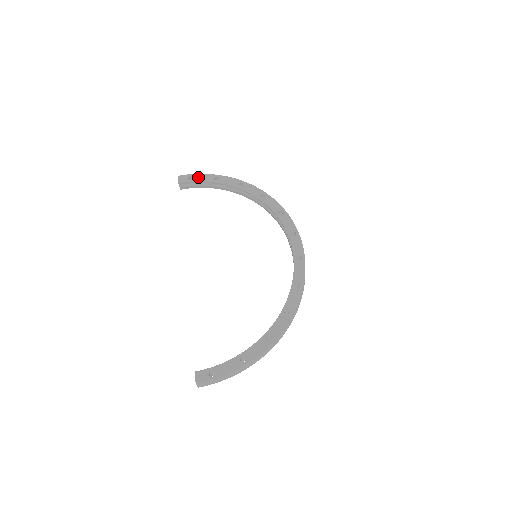
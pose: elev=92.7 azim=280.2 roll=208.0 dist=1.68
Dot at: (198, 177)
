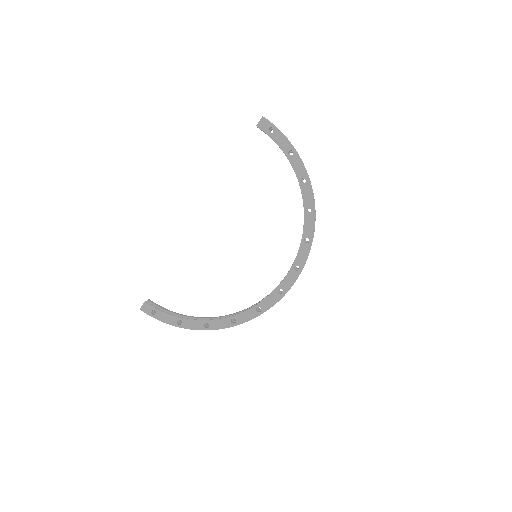
Dot at: (278, 136)
